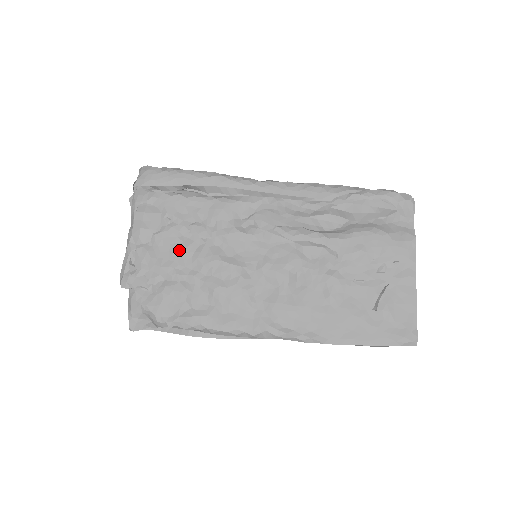
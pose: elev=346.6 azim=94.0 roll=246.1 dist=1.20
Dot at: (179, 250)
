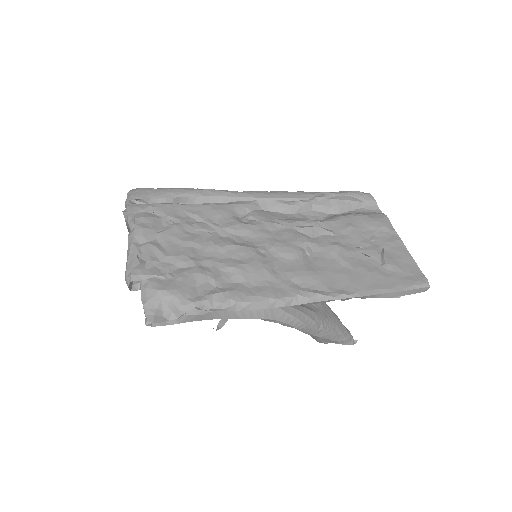
Dot at: (188, 242)
